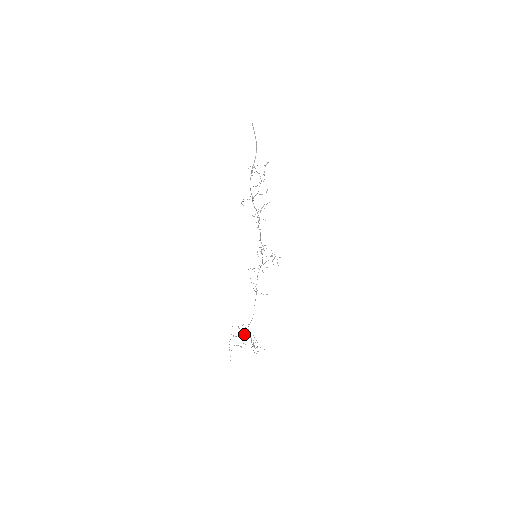
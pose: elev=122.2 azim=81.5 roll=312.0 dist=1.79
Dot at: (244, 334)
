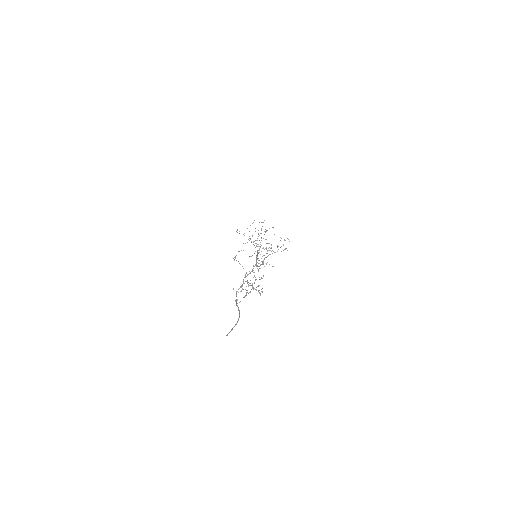
Dot at: occluded
